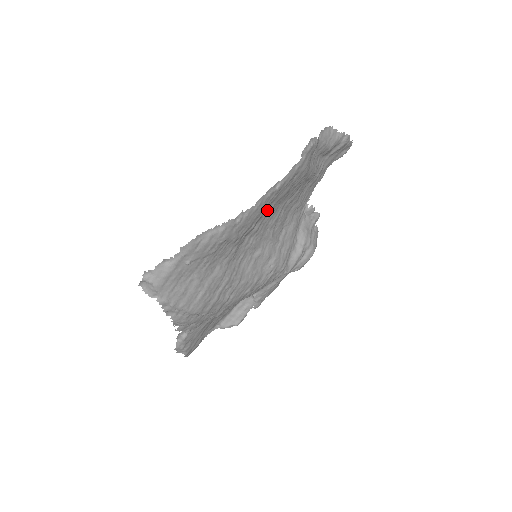
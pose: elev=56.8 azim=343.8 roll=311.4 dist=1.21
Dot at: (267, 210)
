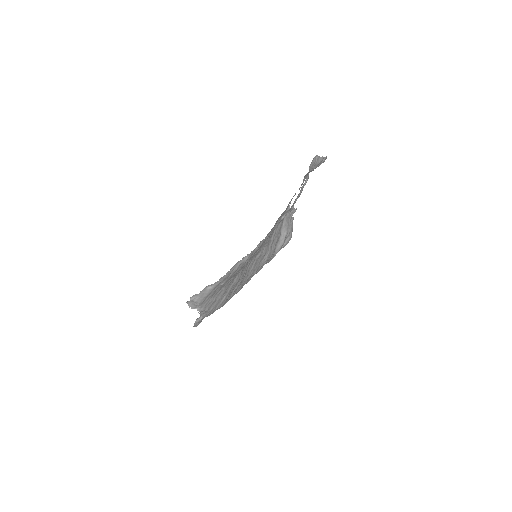
Dot at: occluded
